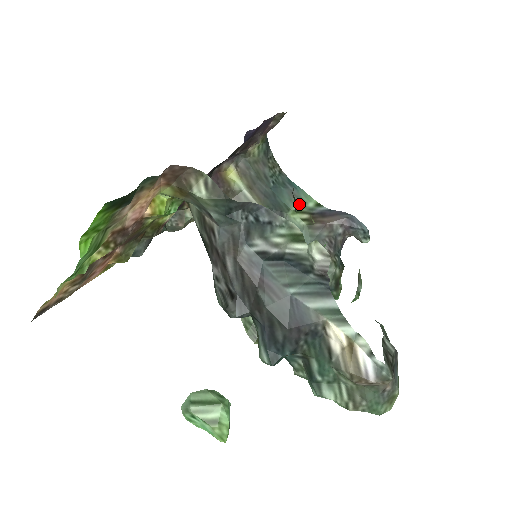
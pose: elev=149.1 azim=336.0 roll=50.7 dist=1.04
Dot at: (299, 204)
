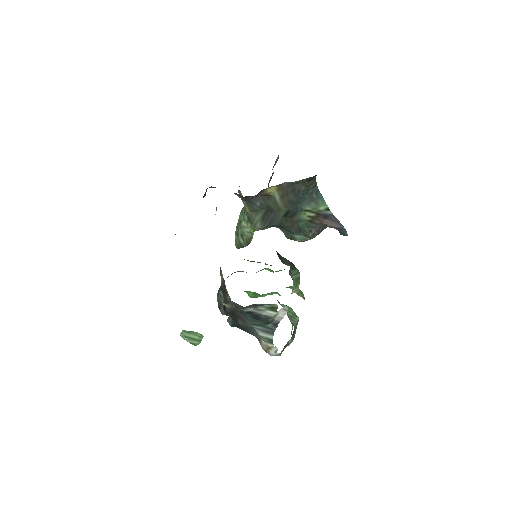
Dot at: (314, 206)
